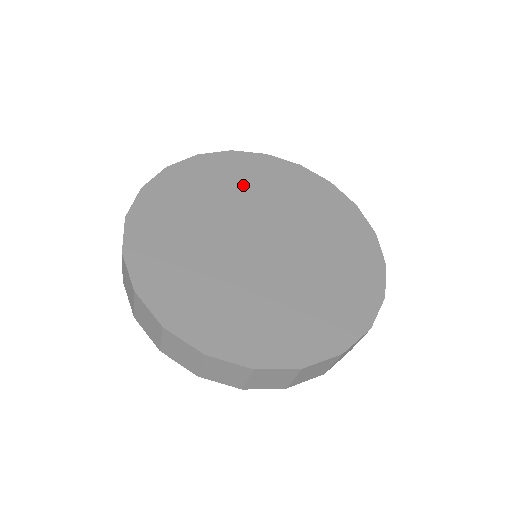
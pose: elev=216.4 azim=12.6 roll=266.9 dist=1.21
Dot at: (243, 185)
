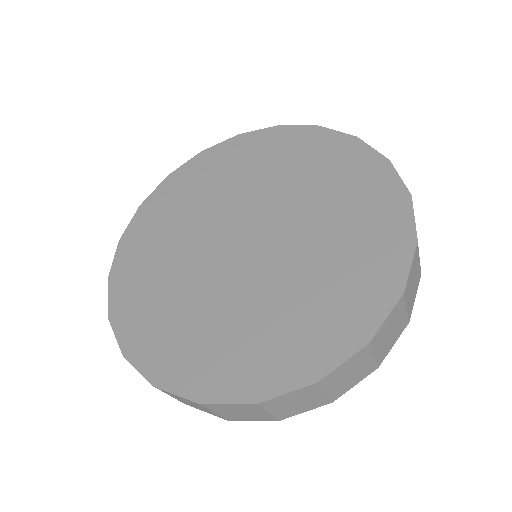
Dot at: (291, 170)
